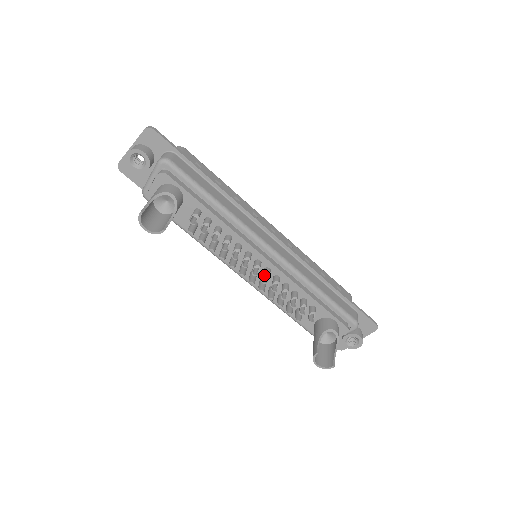
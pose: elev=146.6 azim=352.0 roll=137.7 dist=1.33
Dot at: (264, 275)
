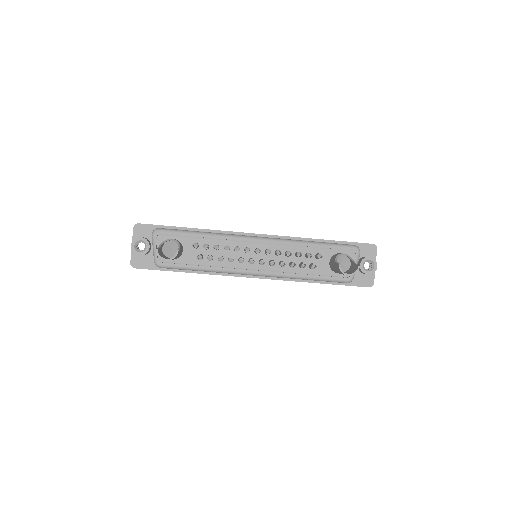
Dot at: (266, 251)
